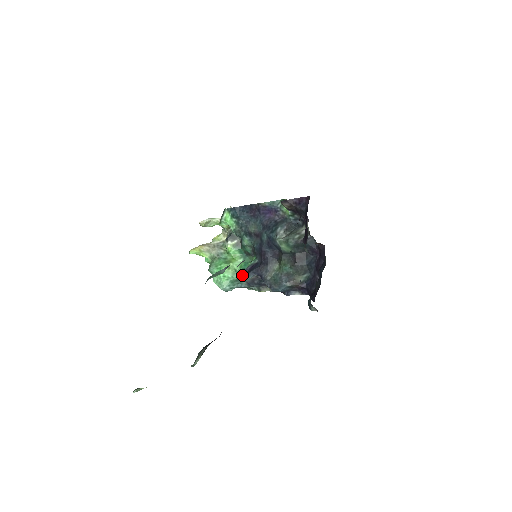
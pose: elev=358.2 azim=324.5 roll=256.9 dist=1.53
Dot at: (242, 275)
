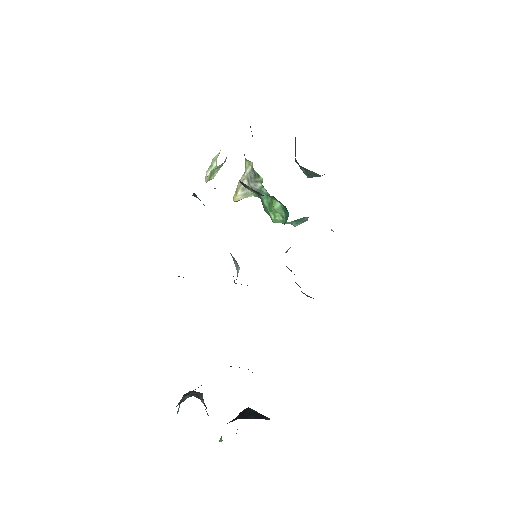
Dot at: occluded
